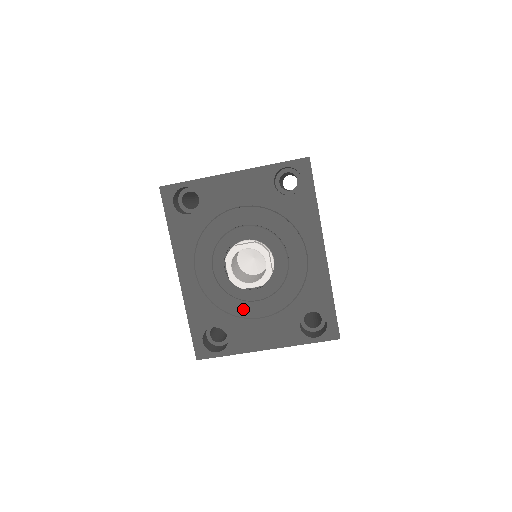
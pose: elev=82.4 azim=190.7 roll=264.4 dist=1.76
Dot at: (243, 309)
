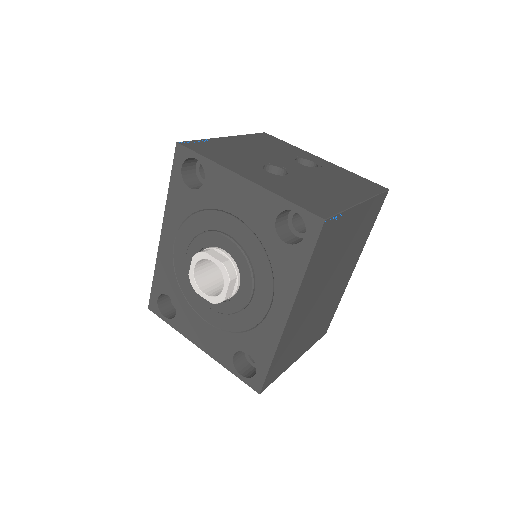
Dot at: (197, 303)
